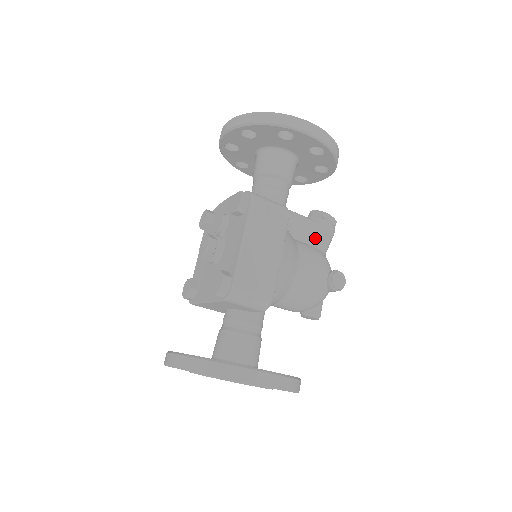
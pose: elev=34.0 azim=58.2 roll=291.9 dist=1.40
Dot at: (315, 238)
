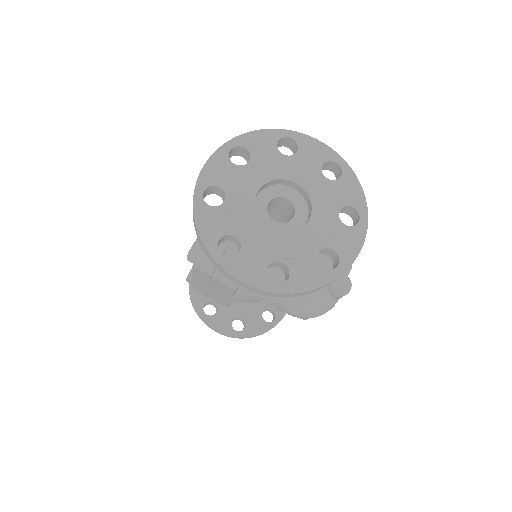
Dot at: occluded
